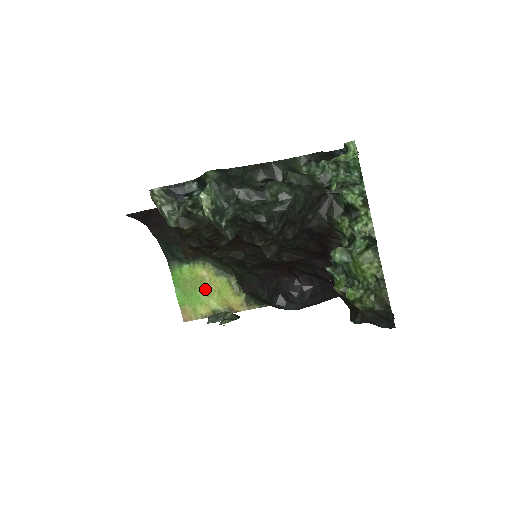
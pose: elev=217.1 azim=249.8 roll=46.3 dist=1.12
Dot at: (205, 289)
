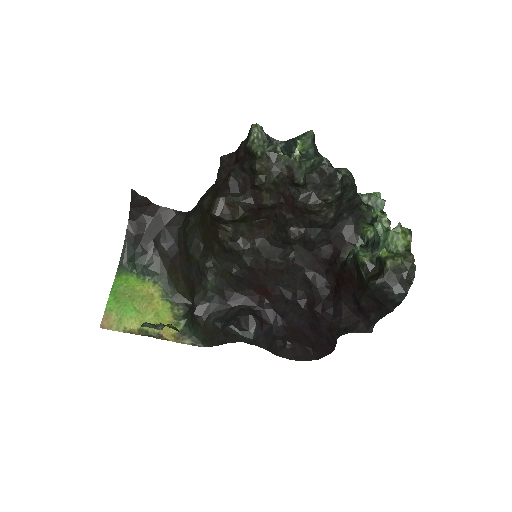
Dot at: (143, 305)
